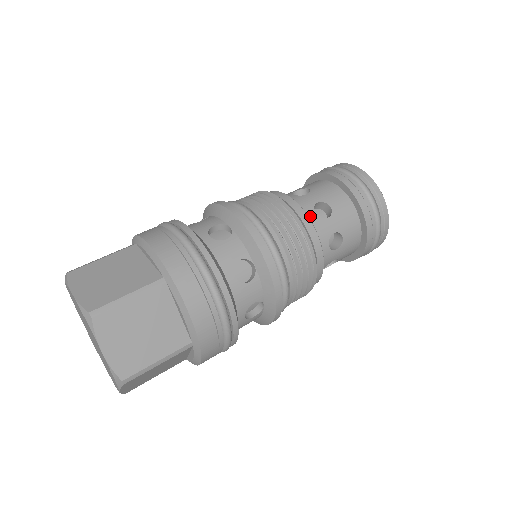
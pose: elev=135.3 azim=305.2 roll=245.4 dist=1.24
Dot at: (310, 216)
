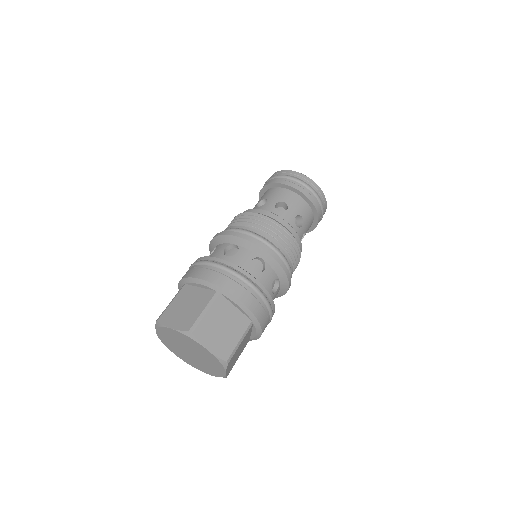
Dot at: (276, 214)
